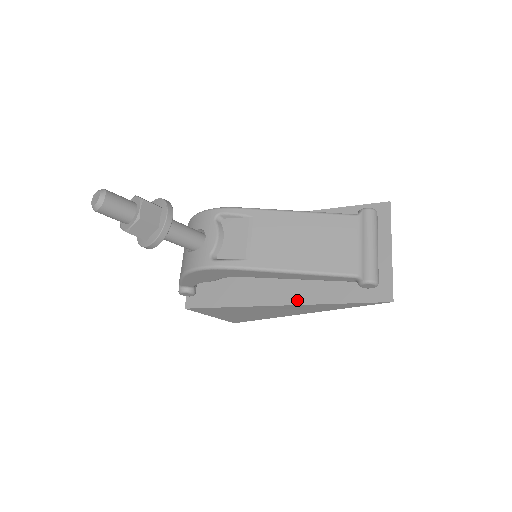
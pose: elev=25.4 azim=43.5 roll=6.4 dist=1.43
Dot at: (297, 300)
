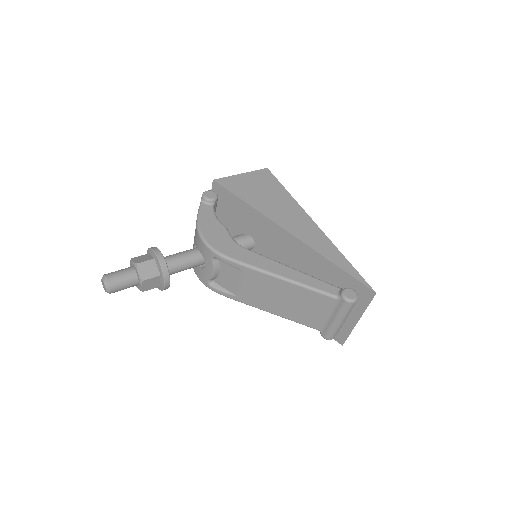
Dot at: occluded
